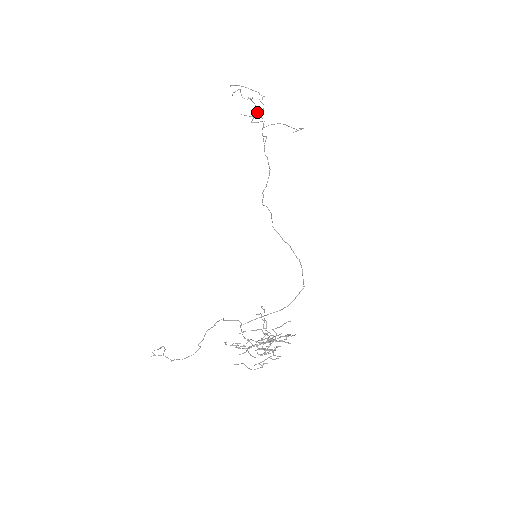
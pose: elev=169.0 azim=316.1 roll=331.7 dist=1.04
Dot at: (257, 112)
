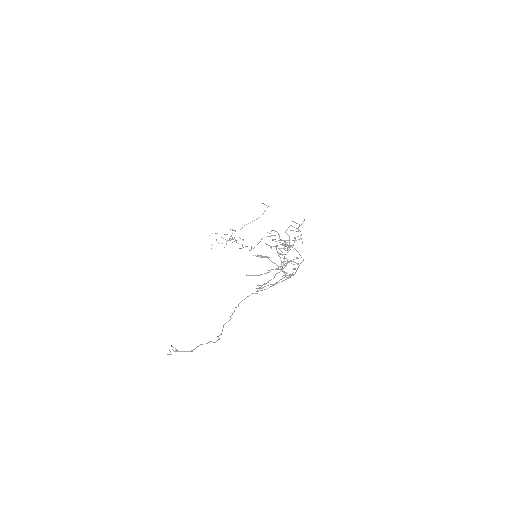
Dot at: occluded
